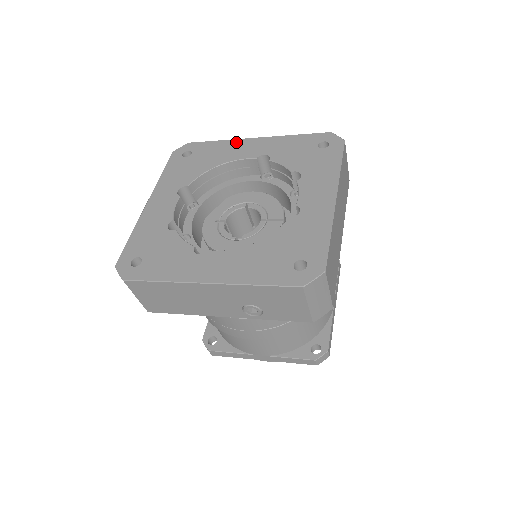
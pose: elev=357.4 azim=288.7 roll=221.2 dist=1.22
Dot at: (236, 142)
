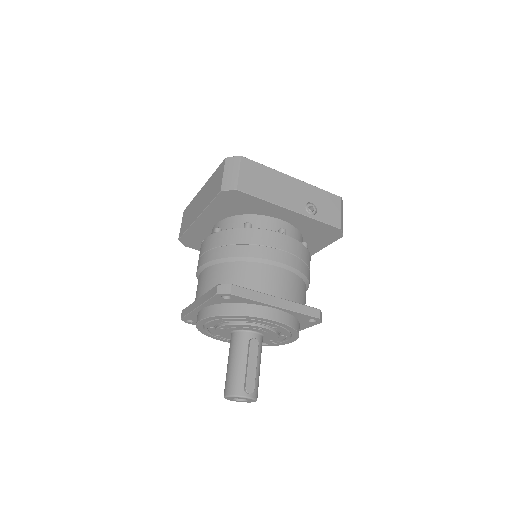
Dot at: occluded
